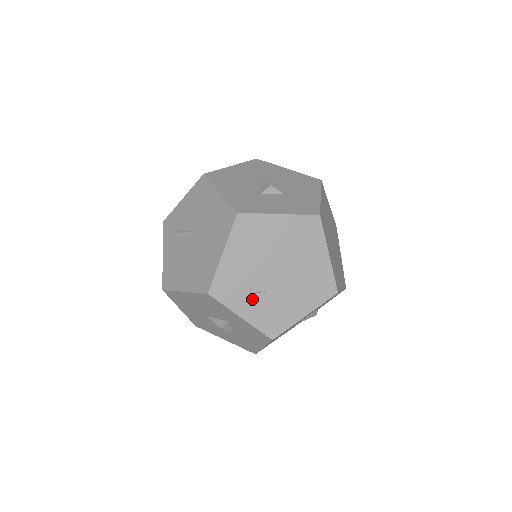
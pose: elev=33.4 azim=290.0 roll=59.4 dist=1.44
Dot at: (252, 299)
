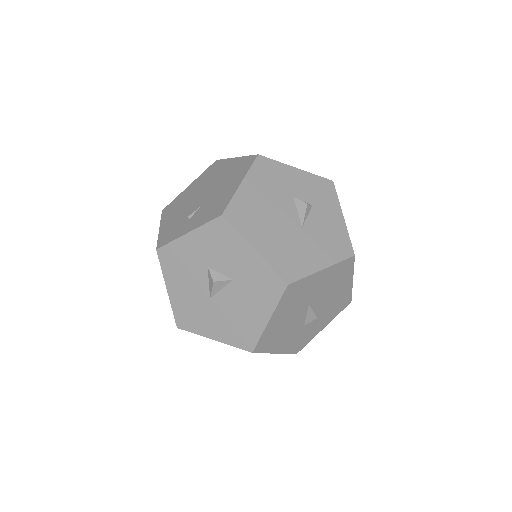
Dot at: (191, 220)
